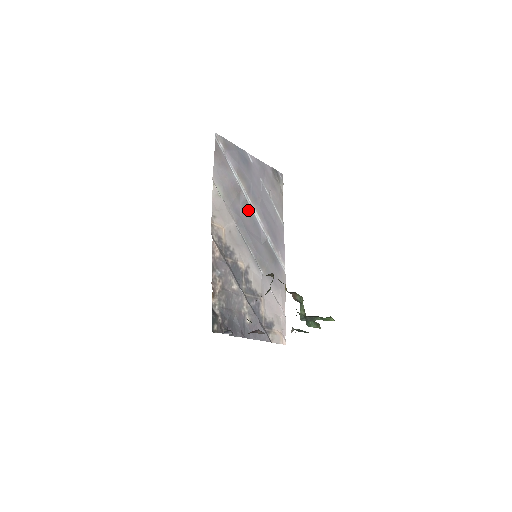
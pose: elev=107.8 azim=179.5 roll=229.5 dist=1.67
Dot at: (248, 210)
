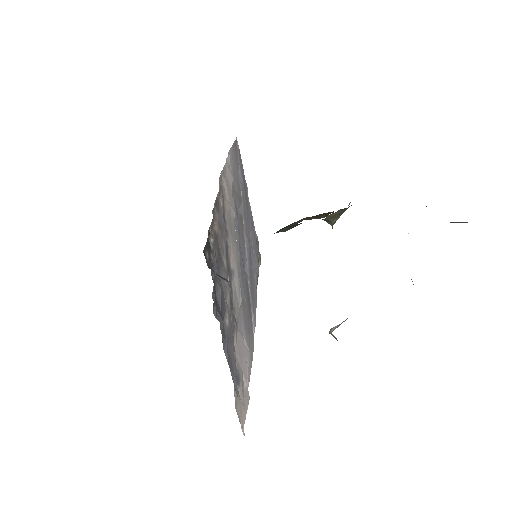
Dot at: (242, 226)
